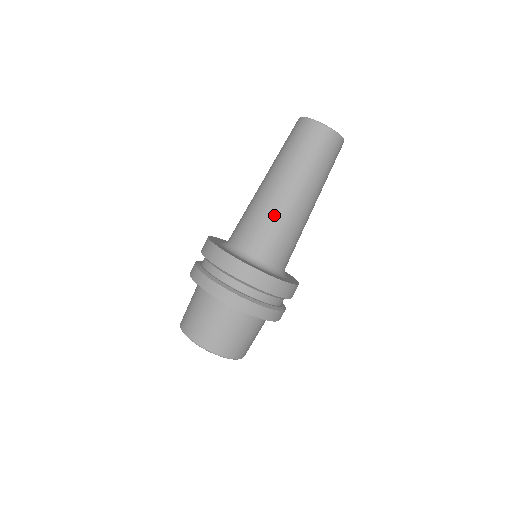
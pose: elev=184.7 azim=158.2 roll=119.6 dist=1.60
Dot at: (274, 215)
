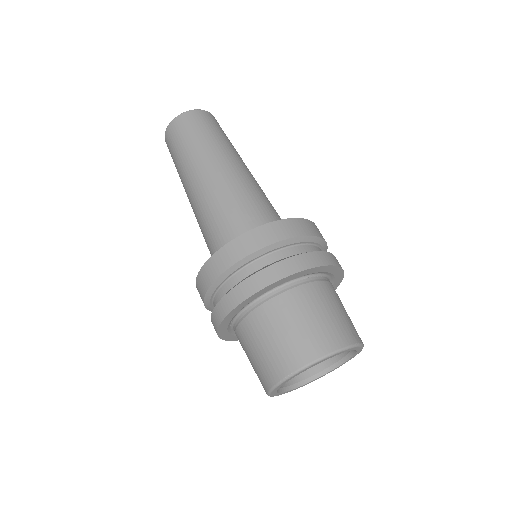
Dot at: (224, 193)
